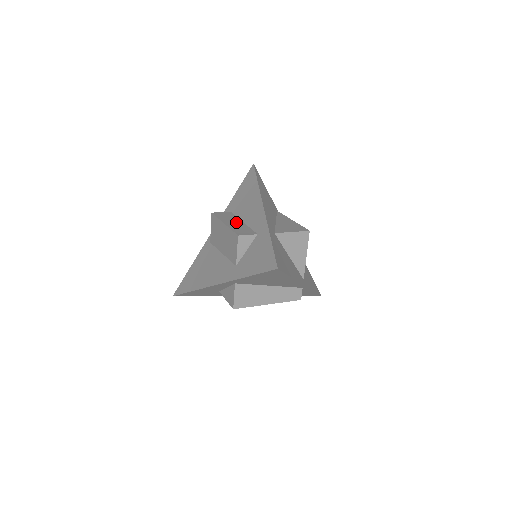
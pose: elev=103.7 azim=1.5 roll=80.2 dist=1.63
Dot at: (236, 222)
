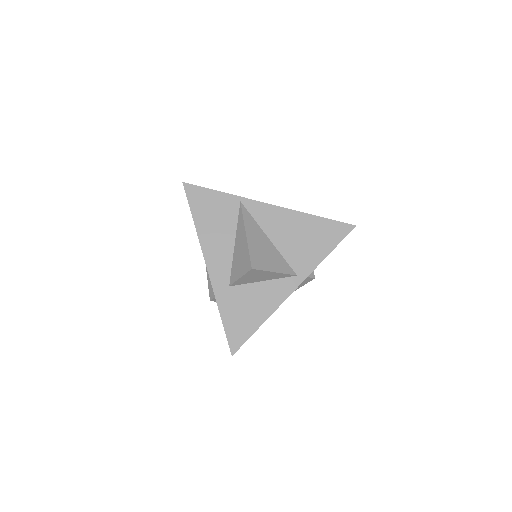
Dot at: occluded
